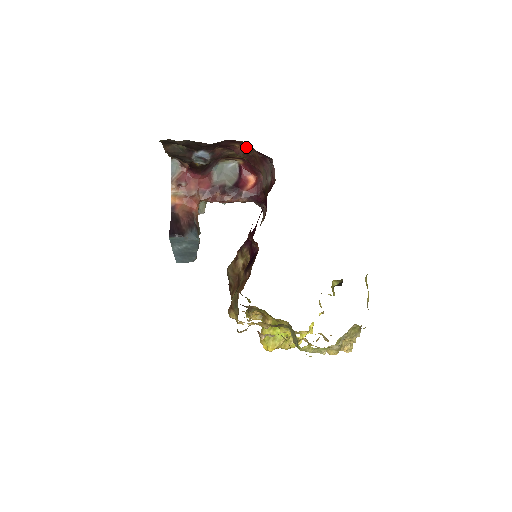
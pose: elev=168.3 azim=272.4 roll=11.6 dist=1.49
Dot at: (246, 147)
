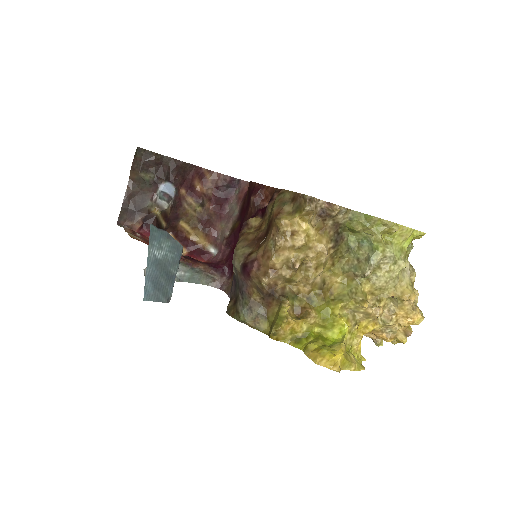
Dot at: (207, 191)
